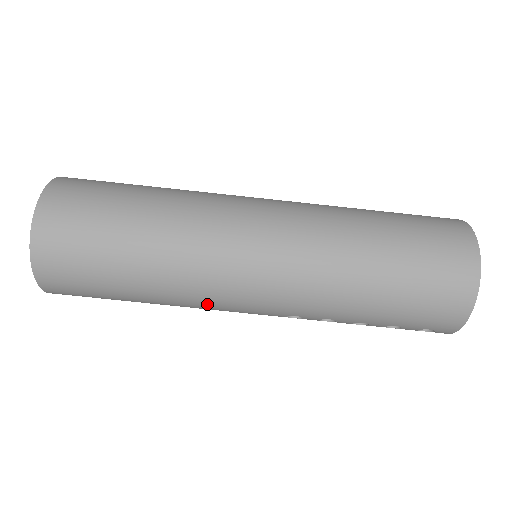
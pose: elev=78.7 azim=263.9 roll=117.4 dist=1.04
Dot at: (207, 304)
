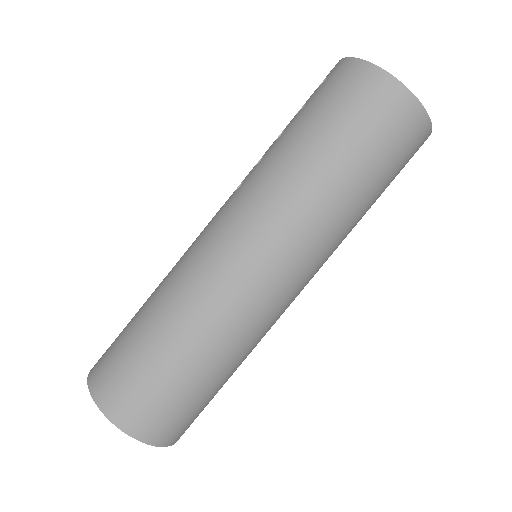
Dot at: occluded
